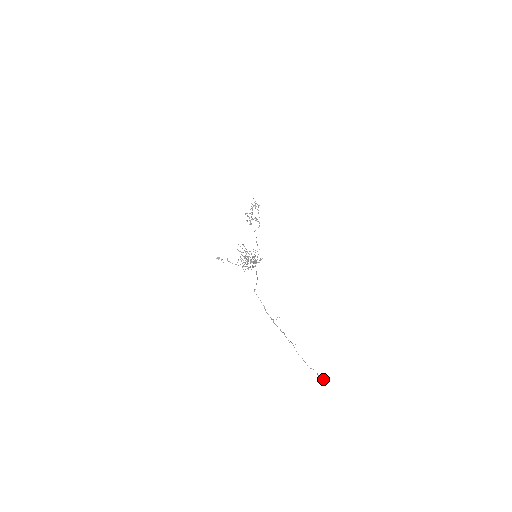
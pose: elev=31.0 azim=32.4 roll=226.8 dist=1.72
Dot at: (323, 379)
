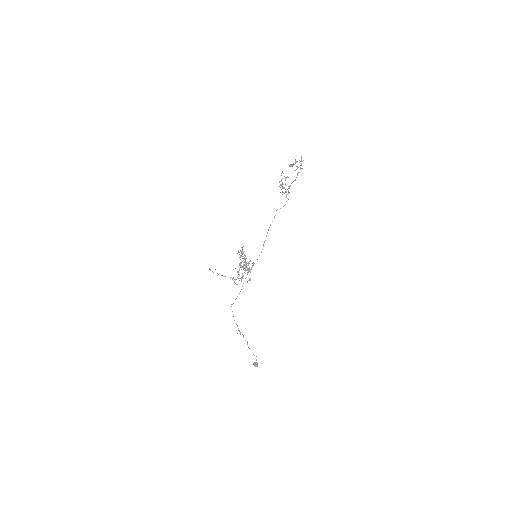
Dot at: occluded
